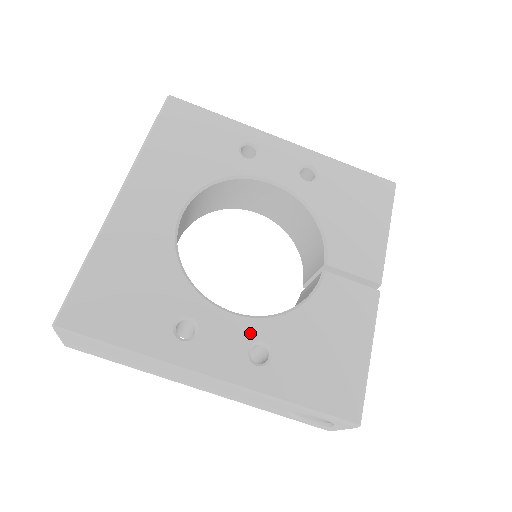
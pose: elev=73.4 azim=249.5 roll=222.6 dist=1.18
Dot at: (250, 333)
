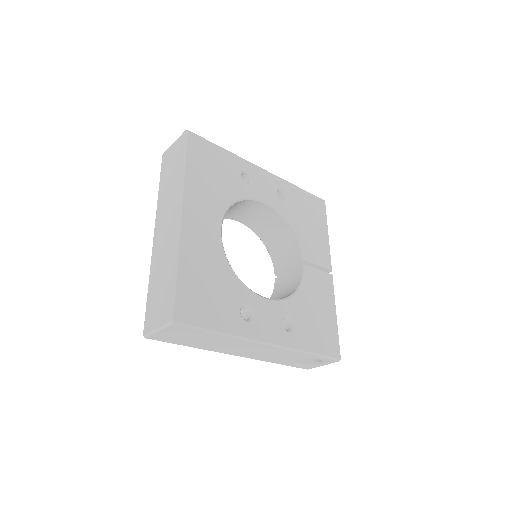
Dot at: (280, 311)
